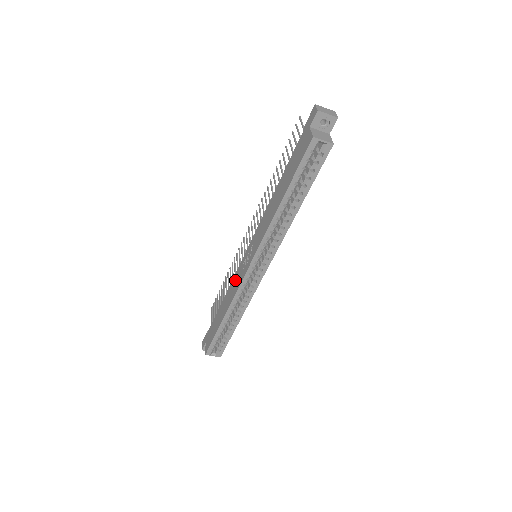
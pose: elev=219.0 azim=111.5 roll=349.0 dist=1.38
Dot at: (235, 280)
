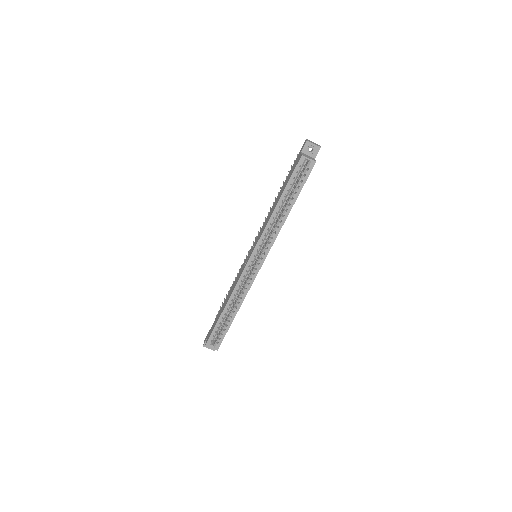
Dot at: (238, 276)
